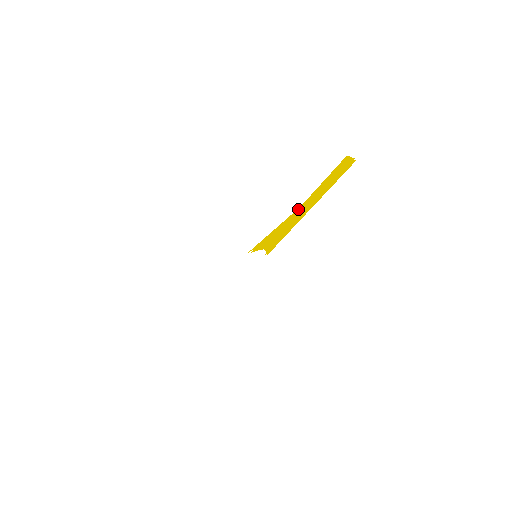
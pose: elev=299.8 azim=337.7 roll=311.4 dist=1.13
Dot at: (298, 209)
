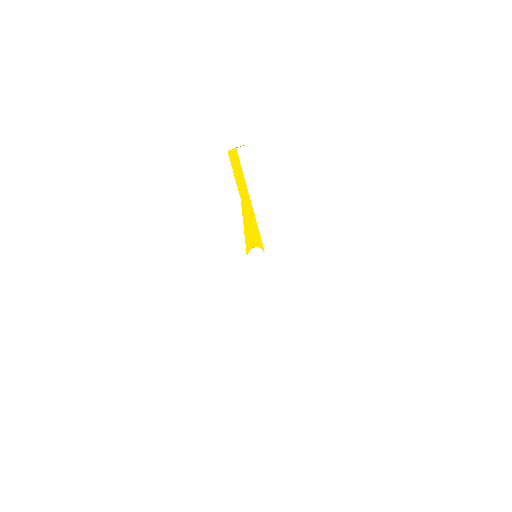
Dot at: (243, 202)
